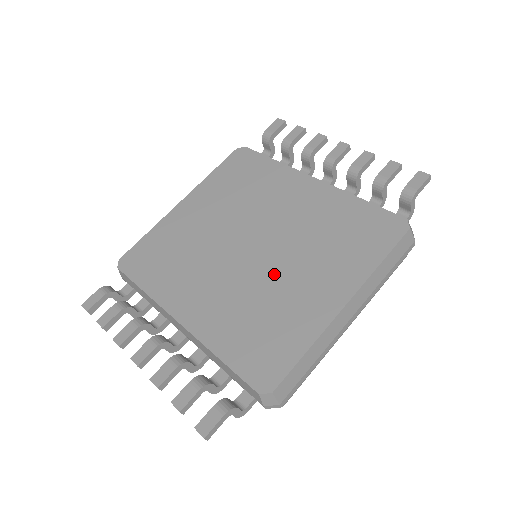
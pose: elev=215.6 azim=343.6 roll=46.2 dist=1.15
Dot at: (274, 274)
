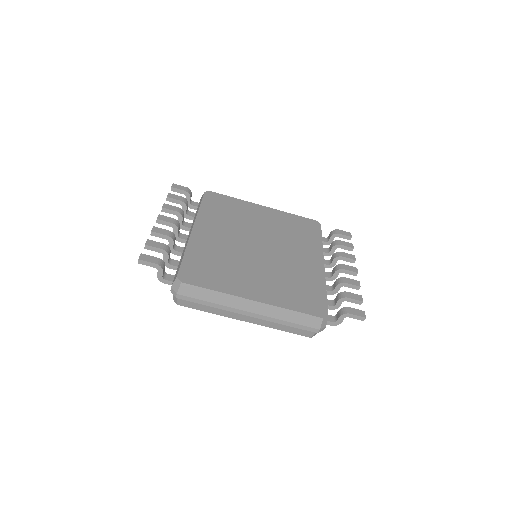
Dot at: (250, 262)
